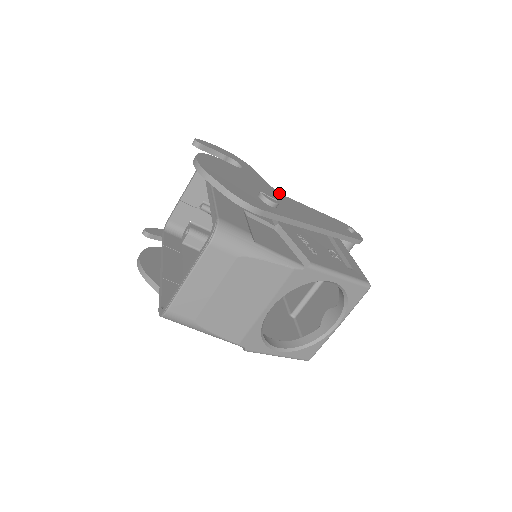
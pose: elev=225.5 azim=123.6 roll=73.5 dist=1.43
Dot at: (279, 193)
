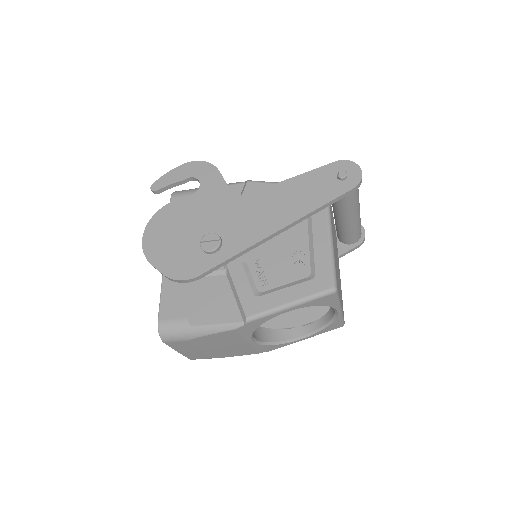
Dot at: (238, 197)
